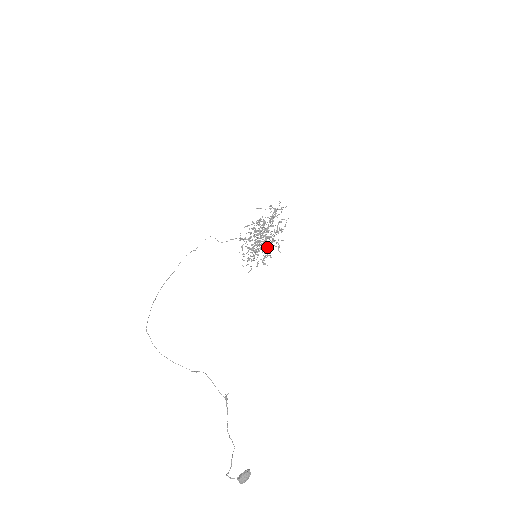
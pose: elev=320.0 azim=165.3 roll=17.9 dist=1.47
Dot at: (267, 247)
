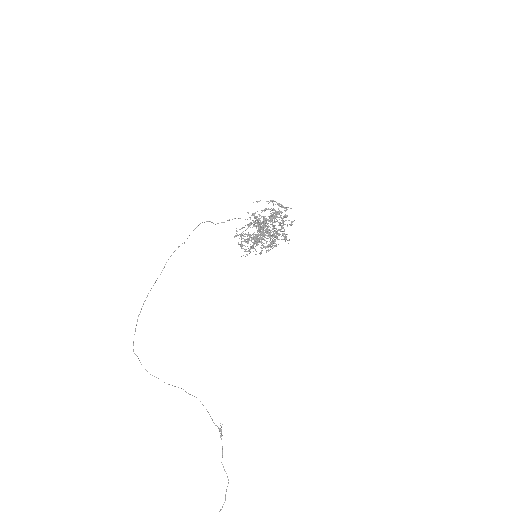
Dot at: occluded
